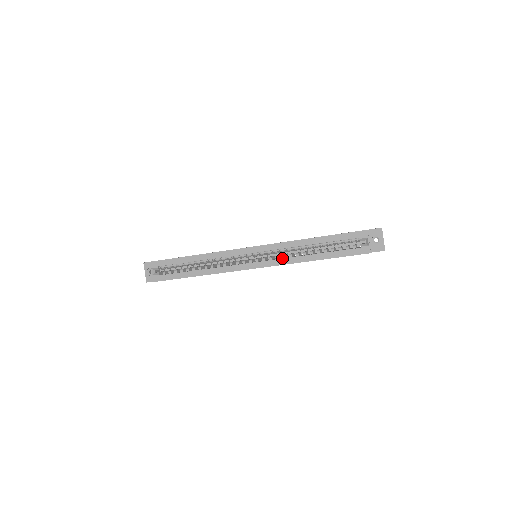
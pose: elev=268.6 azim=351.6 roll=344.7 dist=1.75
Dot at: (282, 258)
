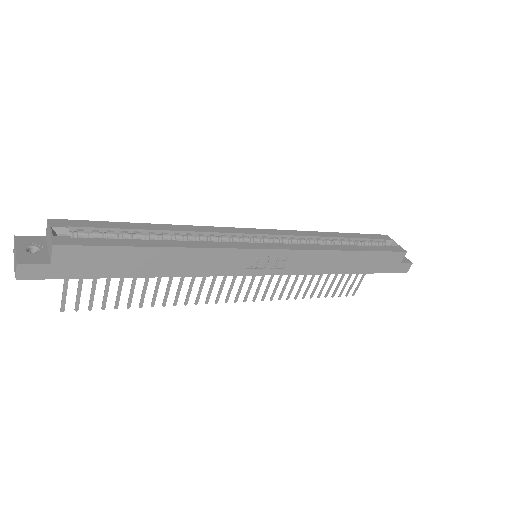
Dot at: (307, 244)
